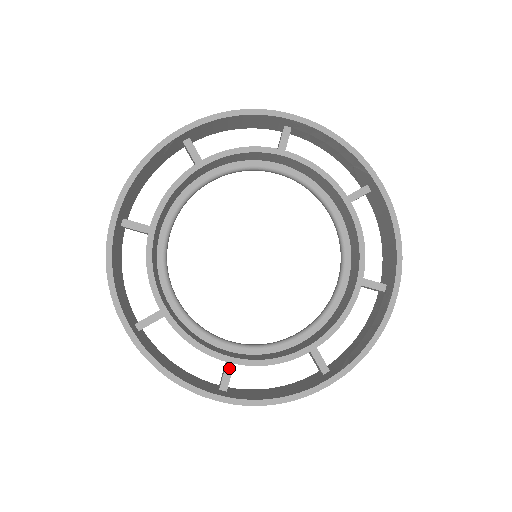
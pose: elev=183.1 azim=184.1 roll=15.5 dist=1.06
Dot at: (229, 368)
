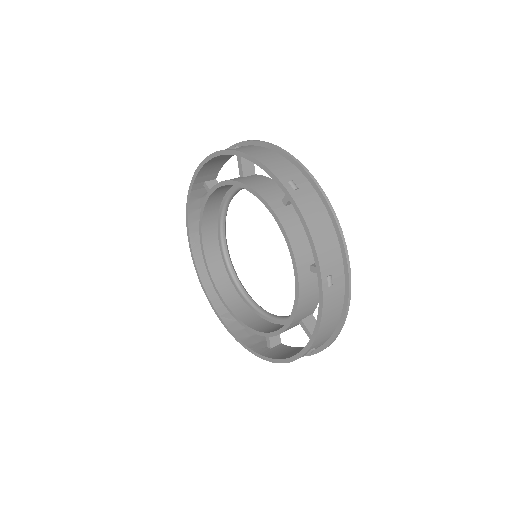
Dot at: occluded
